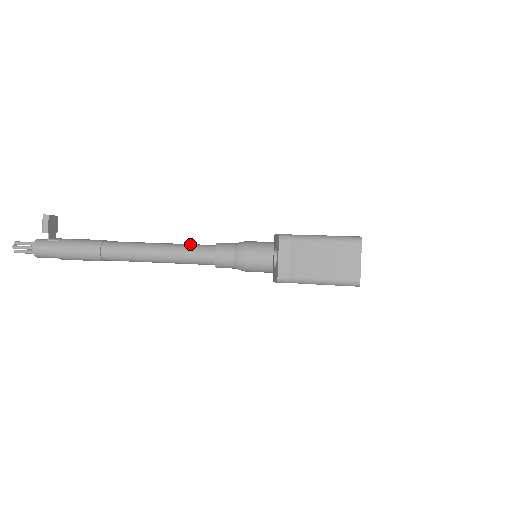
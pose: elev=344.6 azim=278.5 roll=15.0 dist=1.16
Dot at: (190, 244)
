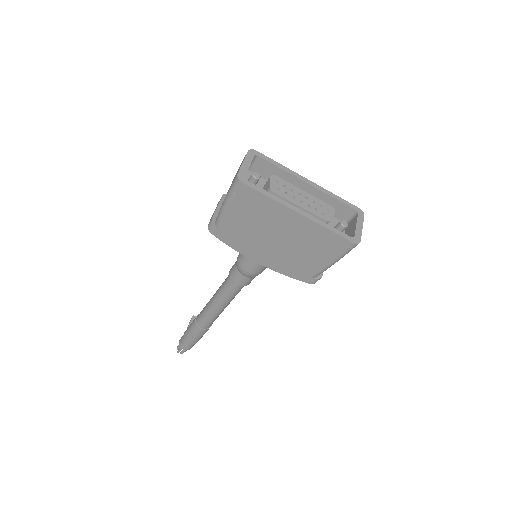
Dot at: occluded
